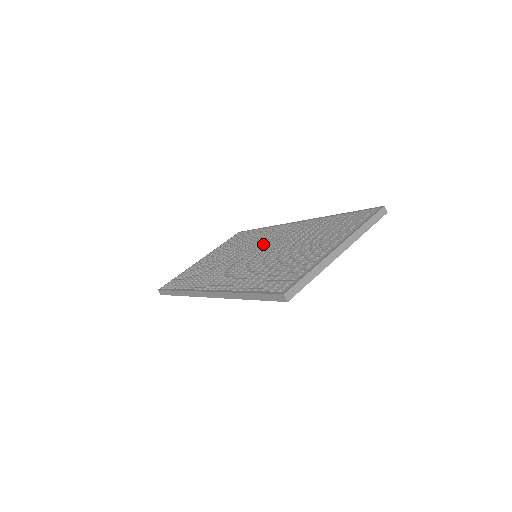
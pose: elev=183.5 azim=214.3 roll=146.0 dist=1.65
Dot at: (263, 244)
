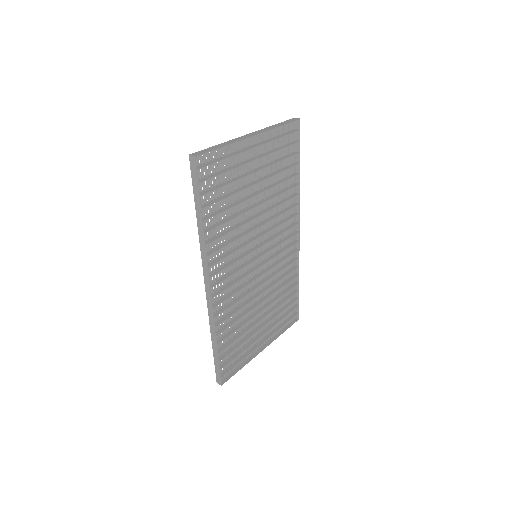
Dot at: (268, 256)
